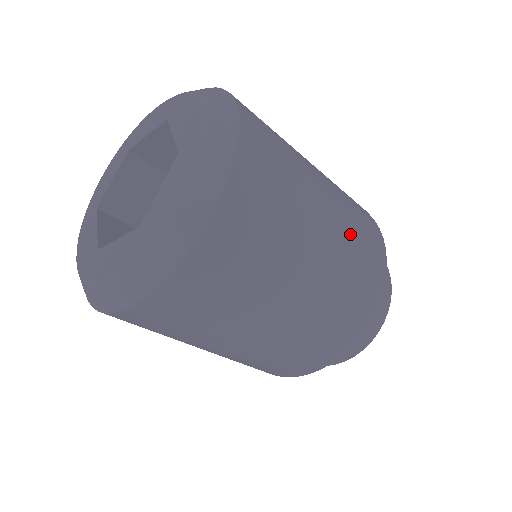
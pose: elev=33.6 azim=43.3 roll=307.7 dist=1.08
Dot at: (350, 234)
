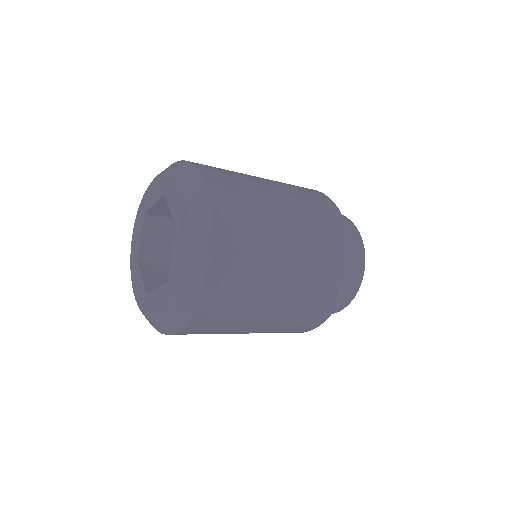
Dot at: (292, 316)
